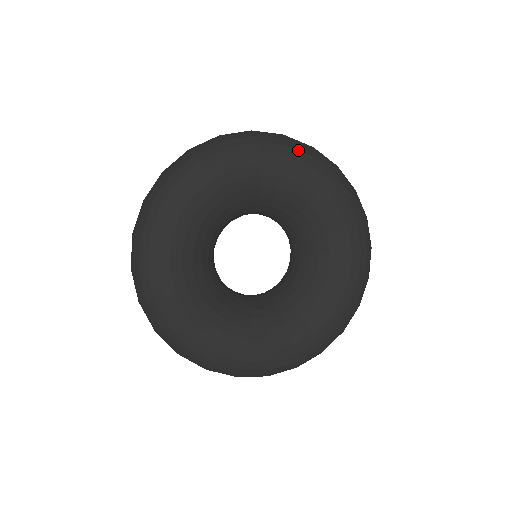
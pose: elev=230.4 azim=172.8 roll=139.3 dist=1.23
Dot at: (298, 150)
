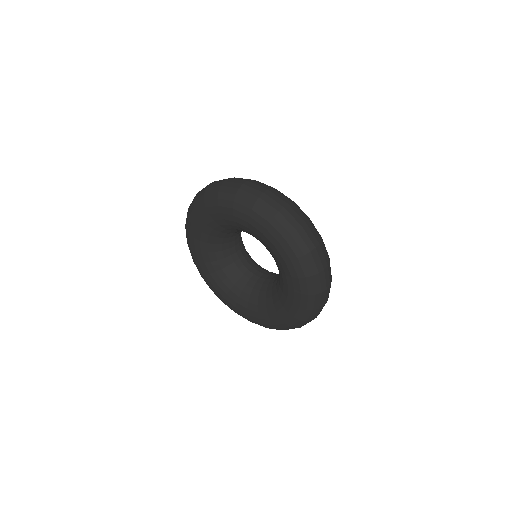
Dot at: (241, 204)
